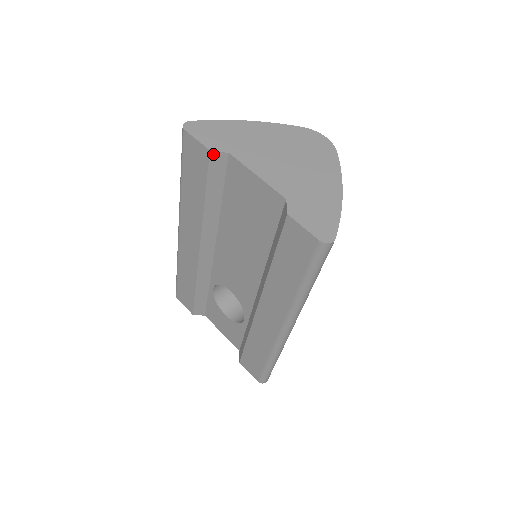
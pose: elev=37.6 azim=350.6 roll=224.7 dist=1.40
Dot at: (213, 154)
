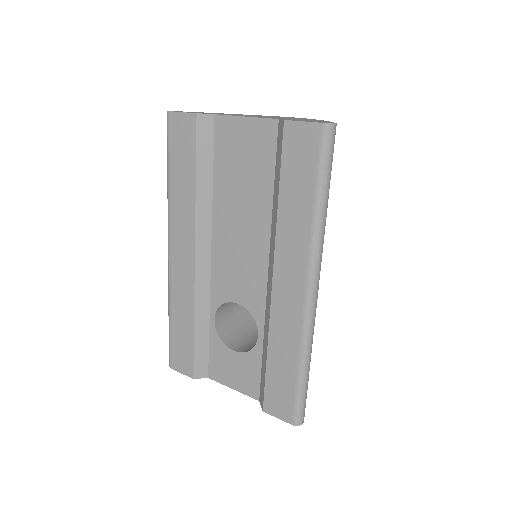
Dot at: (200, 118)
